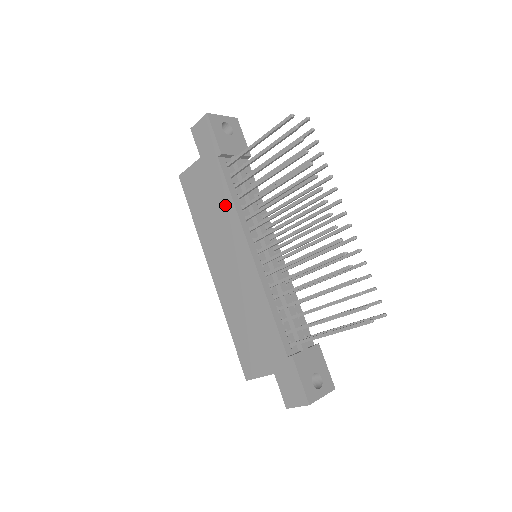
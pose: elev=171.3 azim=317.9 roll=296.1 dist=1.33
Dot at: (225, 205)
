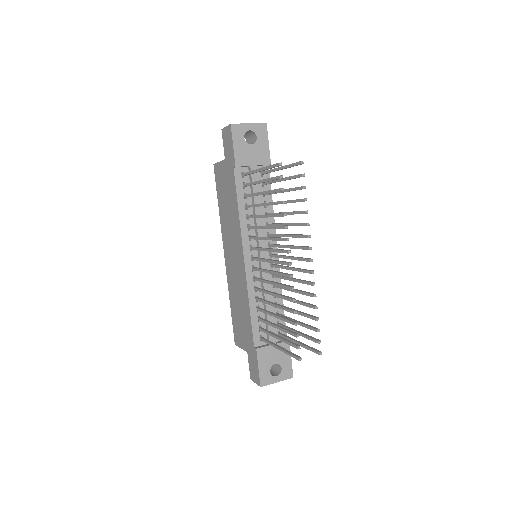
Dot at: (234, 210)
